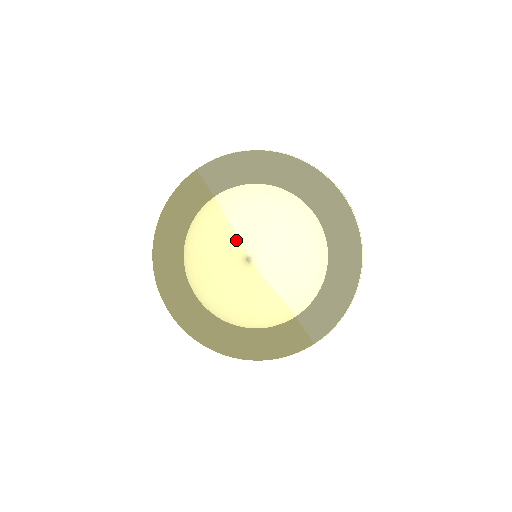
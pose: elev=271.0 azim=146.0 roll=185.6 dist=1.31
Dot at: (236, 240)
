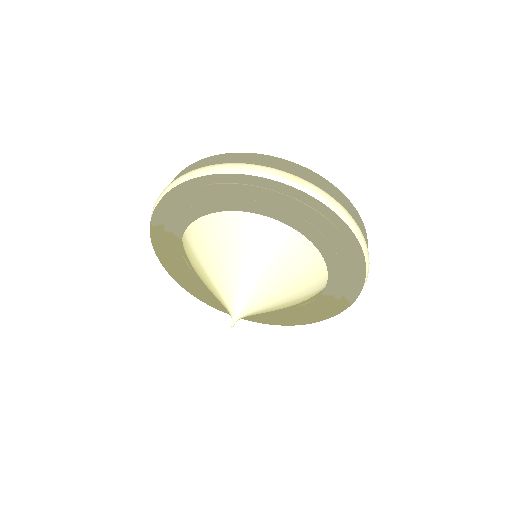
Dot at: (218, 295)
